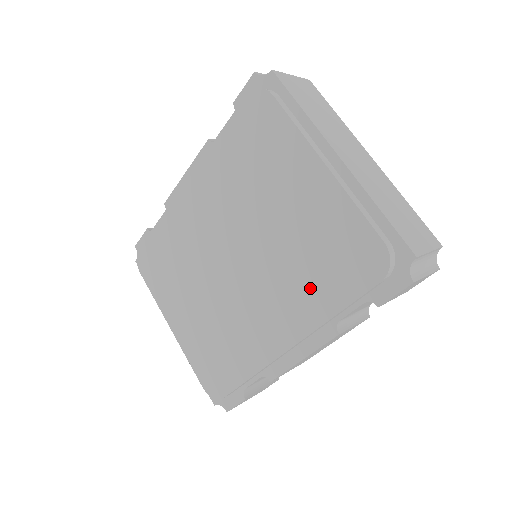
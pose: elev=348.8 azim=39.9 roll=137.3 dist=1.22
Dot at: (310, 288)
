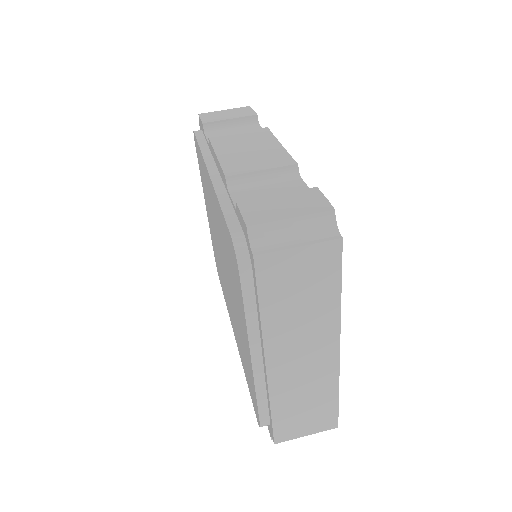
Dot at: (241, 351)
